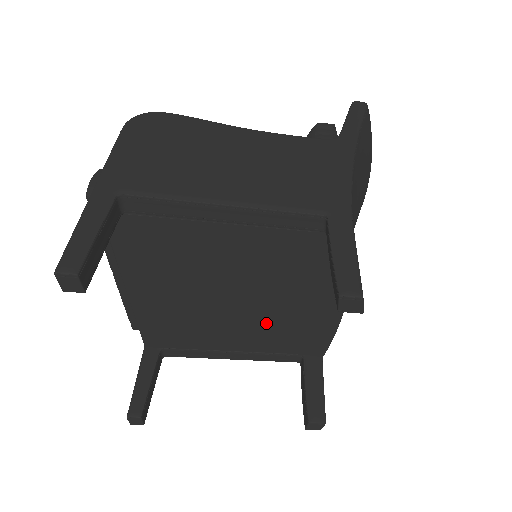
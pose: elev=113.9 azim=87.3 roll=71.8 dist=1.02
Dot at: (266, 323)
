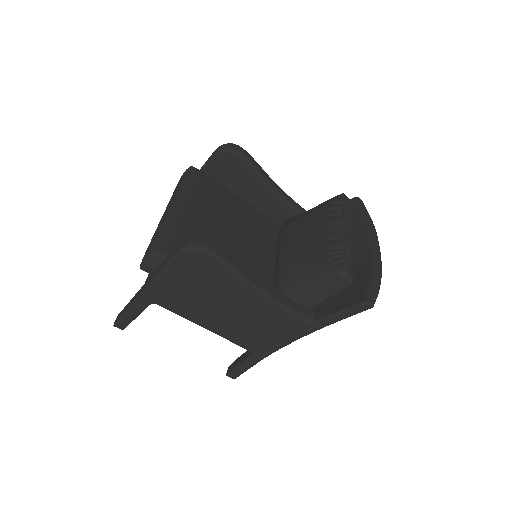
Dot at: occluded
